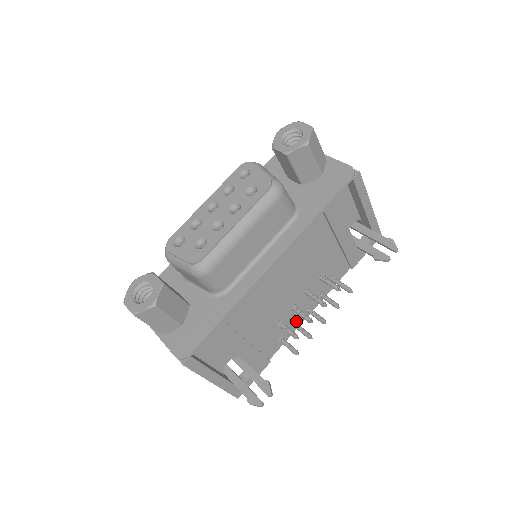
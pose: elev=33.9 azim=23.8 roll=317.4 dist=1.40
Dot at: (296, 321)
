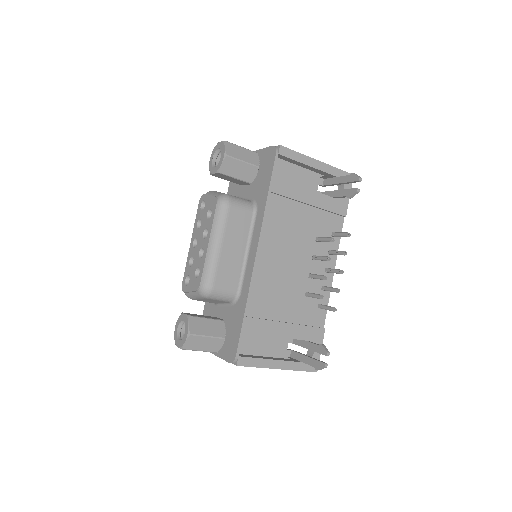
Dot at: (324, 285)
